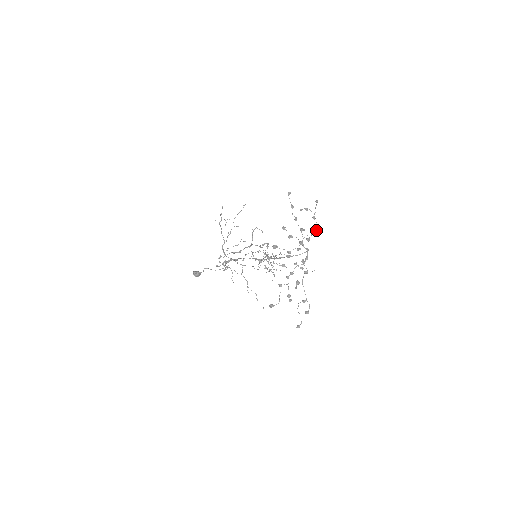
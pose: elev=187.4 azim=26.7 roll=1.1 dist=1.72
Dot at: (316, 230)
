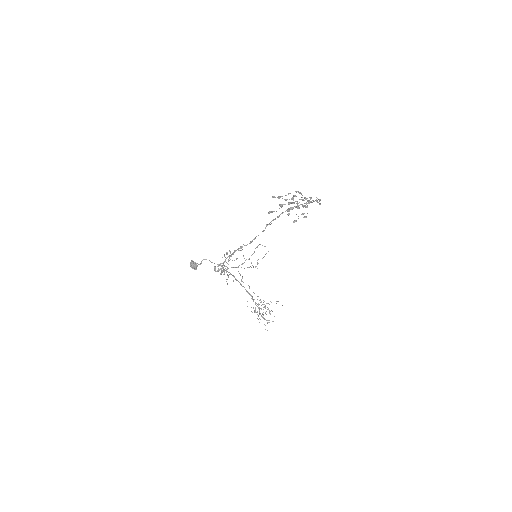
Dot at: occluded
